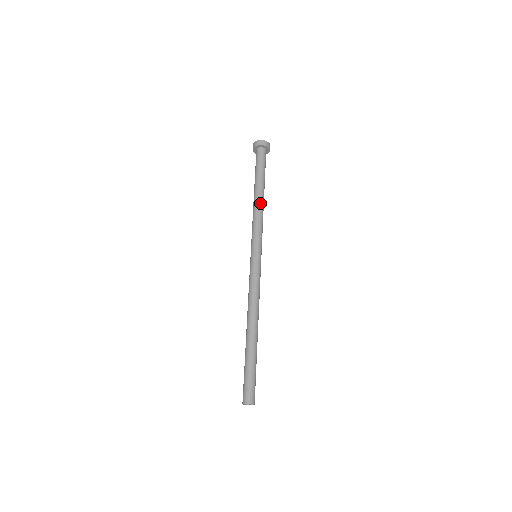
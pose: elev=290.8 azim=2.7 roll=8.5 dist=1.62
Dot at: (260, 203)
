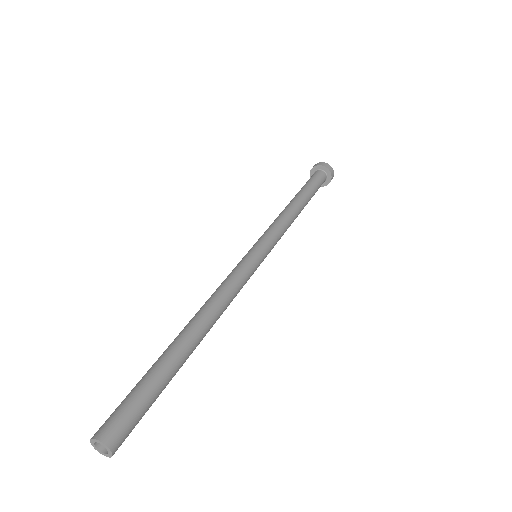
Dot at: (297, 213)
